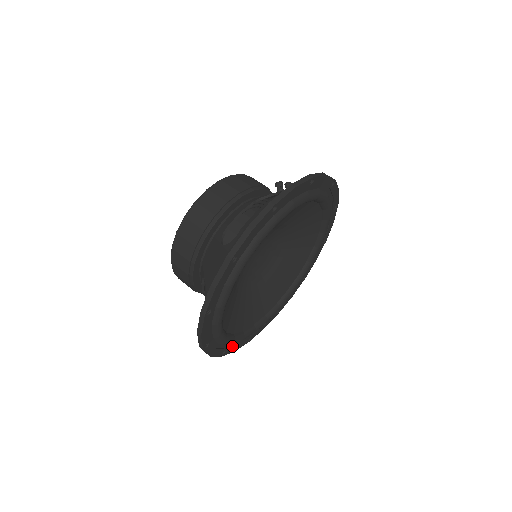
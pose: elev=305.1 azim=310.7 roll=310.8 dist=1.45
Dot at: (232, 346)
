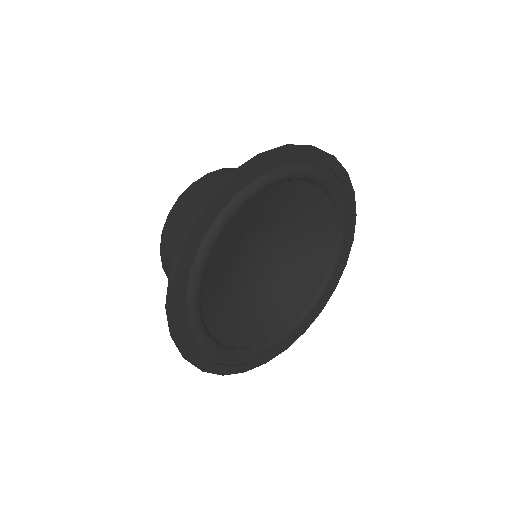
Dot at: (258, 358)
